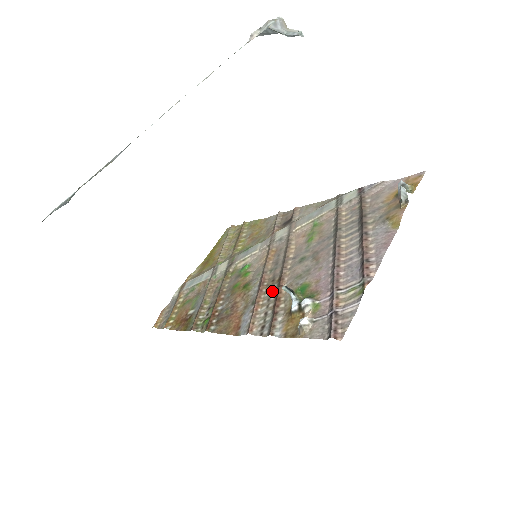
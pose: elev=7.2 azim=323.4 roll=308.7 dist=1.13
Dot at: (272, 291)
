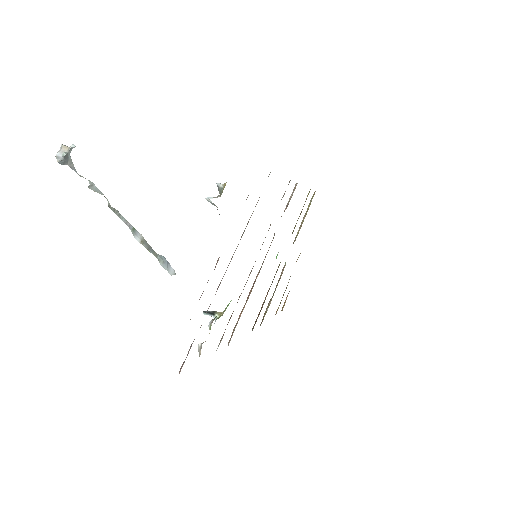
Dot at: occluded
